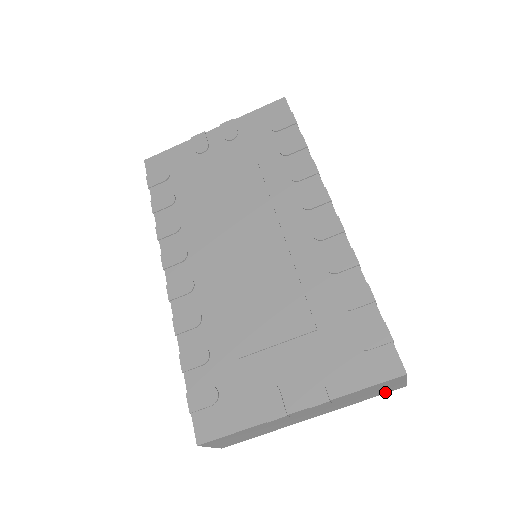
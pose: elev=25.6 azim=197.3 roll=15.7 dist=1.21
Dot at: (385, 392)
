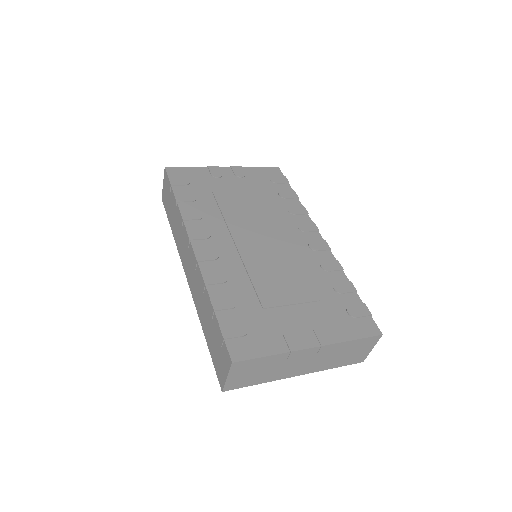
Dot at: (351, 362)
